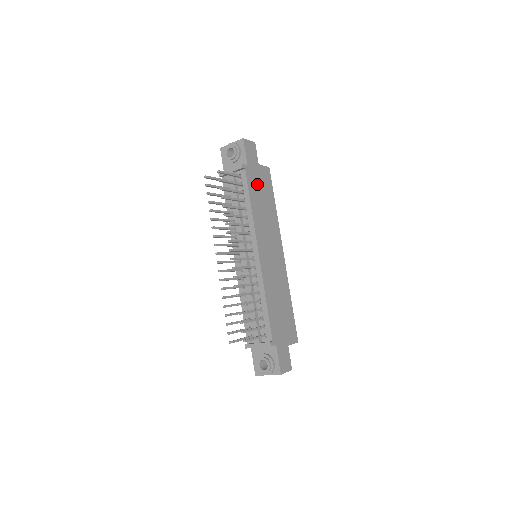
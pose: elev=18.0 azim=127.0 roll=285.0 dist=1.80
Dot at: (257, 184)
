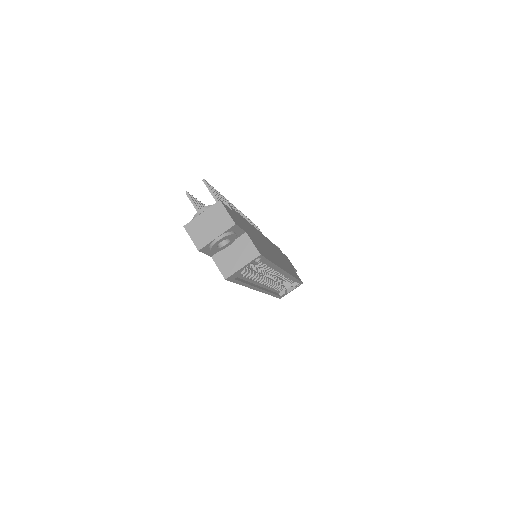
Dot at: (285, 259)
